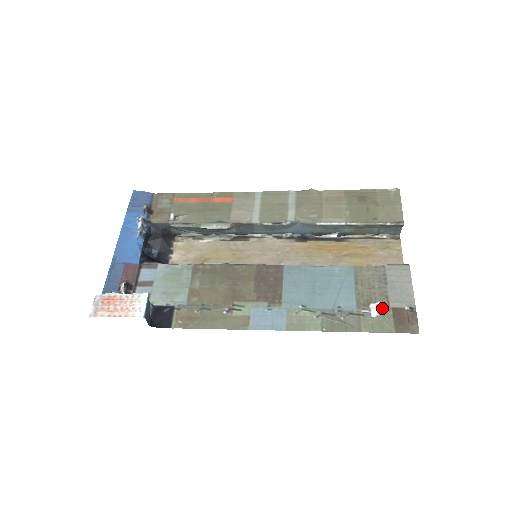
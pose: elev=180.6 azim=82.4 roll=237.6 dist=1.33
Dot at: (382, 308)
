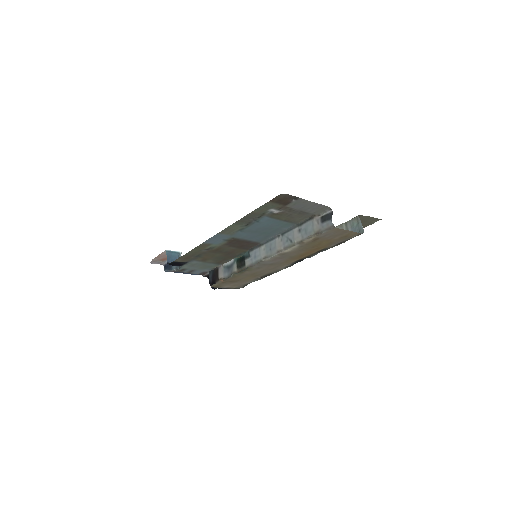
Dot at: (280, 209)
